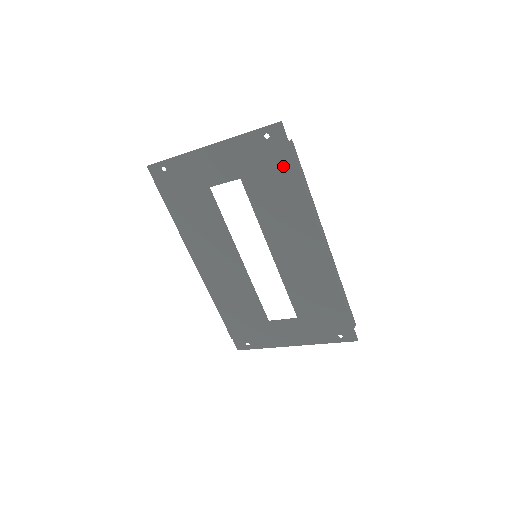
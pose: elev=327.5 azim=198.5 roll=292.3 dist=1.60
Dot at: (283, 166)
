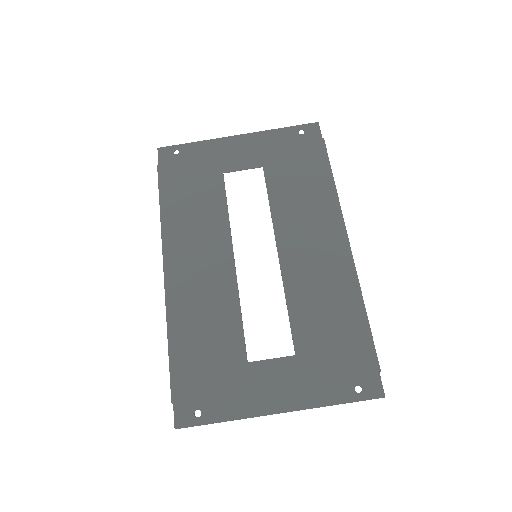
Dot at: (313, 158)
